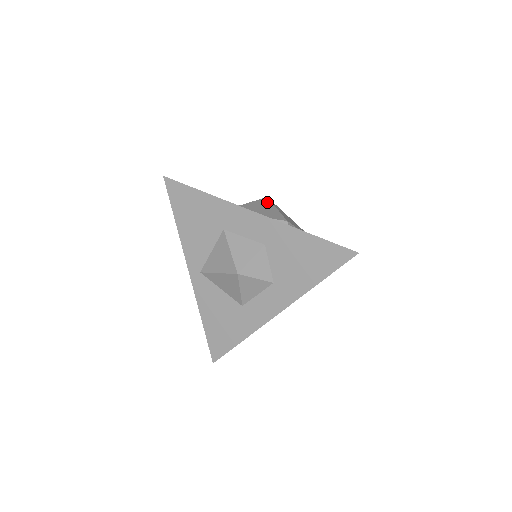
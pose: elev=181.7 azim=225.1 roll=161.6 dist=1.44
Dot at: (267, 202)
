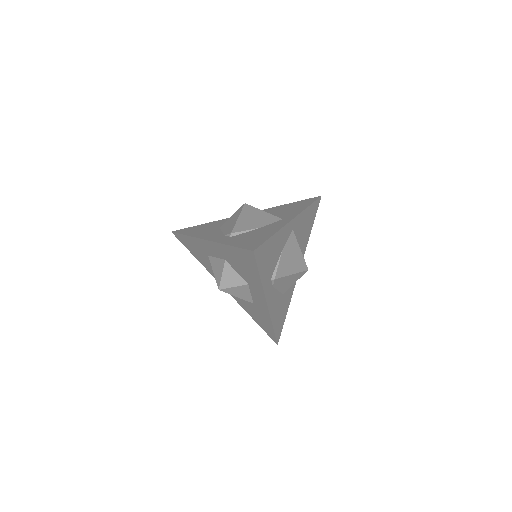
Dot at: (239, 212)
